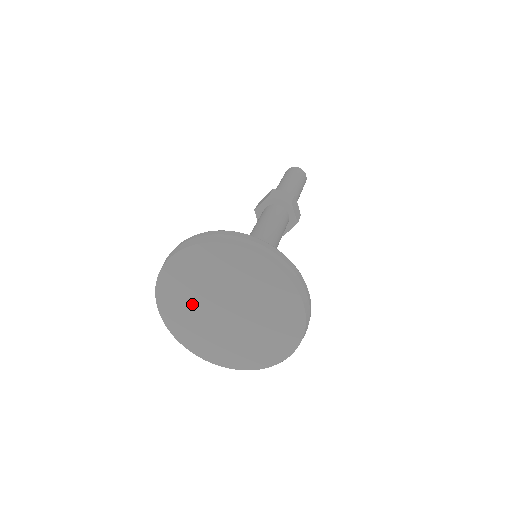
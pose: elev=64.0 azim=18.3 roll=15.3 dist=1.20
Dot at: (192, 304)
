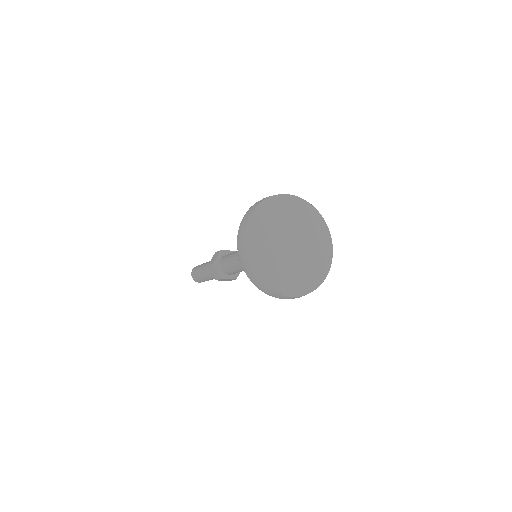
Dot at: (269, 247)
